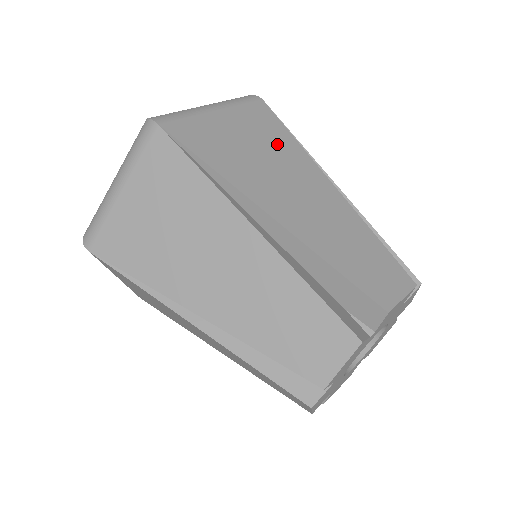
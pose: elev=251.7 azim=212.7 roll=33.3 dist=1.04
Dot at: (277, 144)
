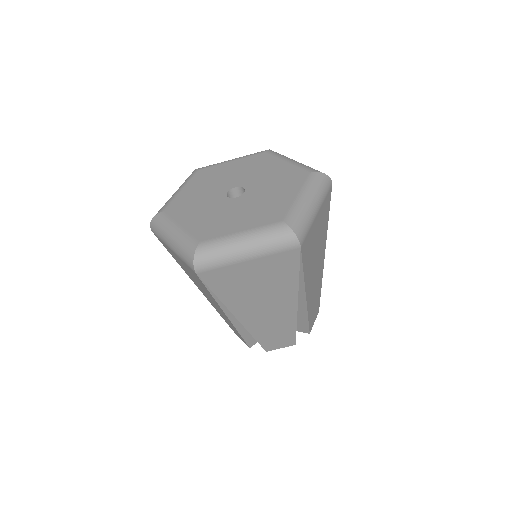
Dot at: (323, 233)
